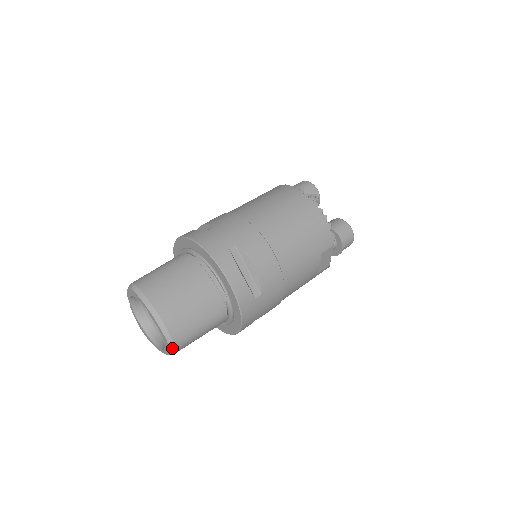
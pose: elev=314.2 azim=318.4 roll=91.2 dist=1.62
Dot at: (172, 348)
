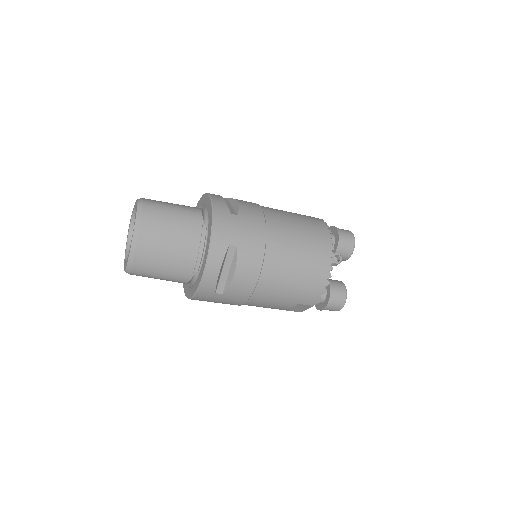
Dot at: (127, 271)
